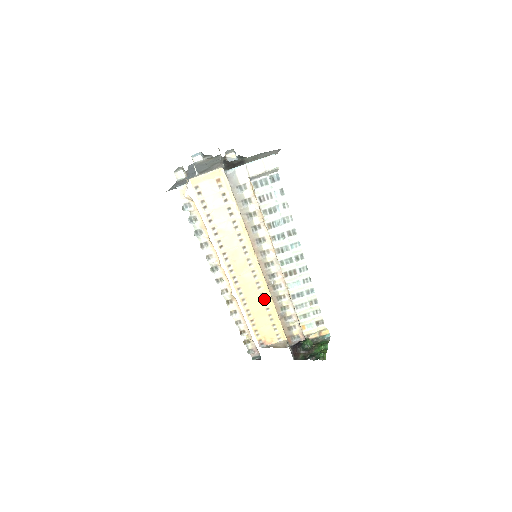
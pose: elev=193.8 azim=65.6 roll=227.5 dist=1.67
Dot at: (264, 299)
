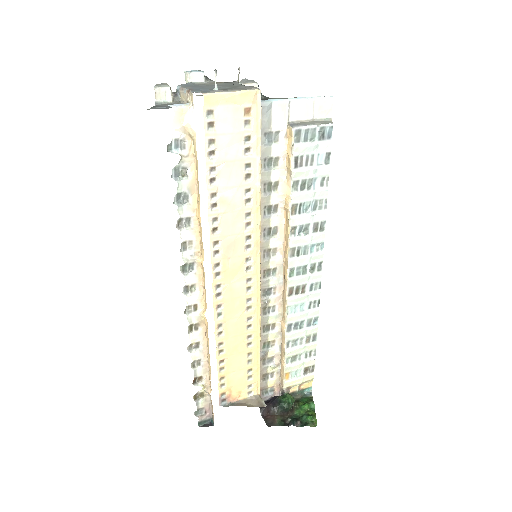
Dot at: (249, 327)
